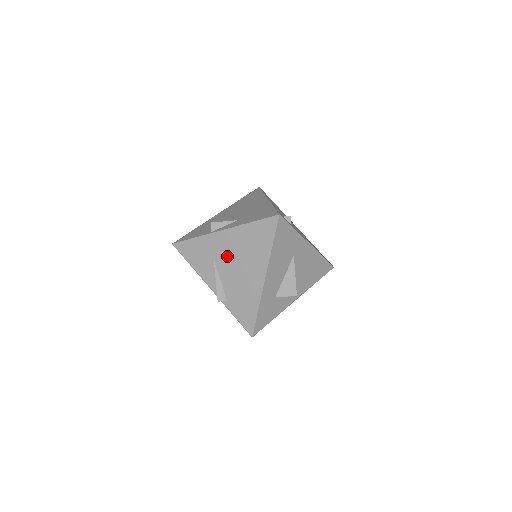
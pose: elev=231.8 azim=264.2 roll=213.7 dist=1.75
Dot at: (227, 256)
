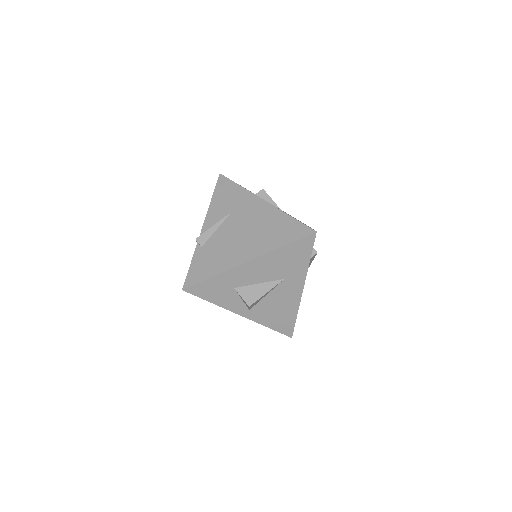
Dot at: (244, 219)
